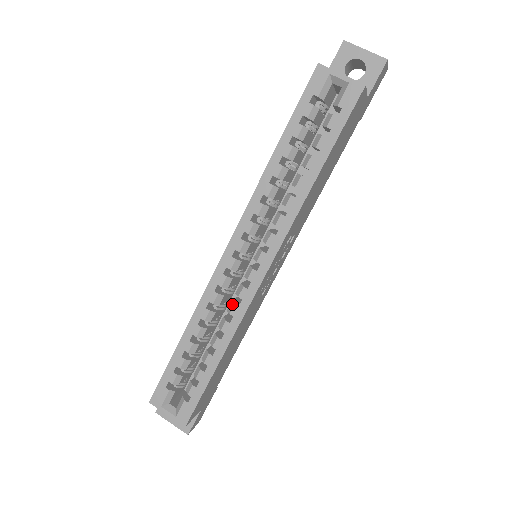
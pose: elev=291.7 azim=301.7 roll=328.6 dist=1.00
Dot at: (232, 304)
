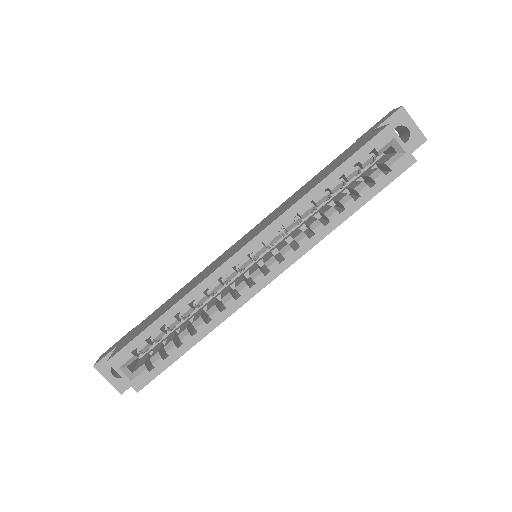
Dot at: (229, 296)
